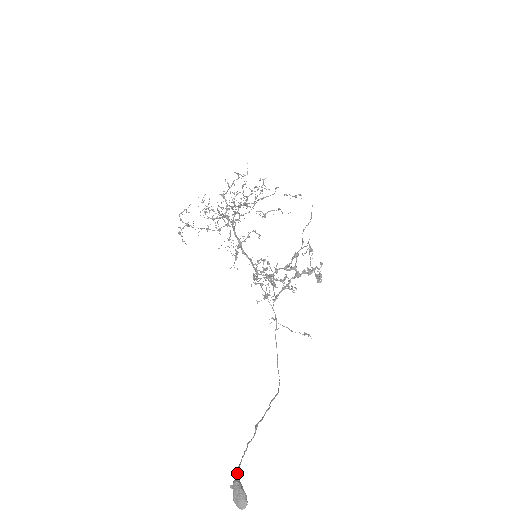
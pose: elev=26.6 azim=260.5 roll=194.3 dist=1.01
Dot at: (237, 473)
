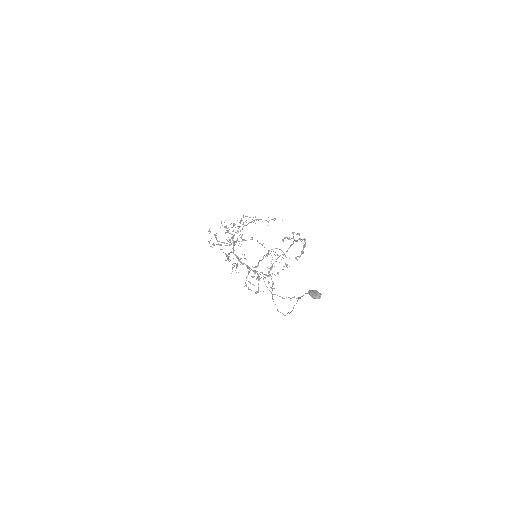
Dot at: (307, 293)
